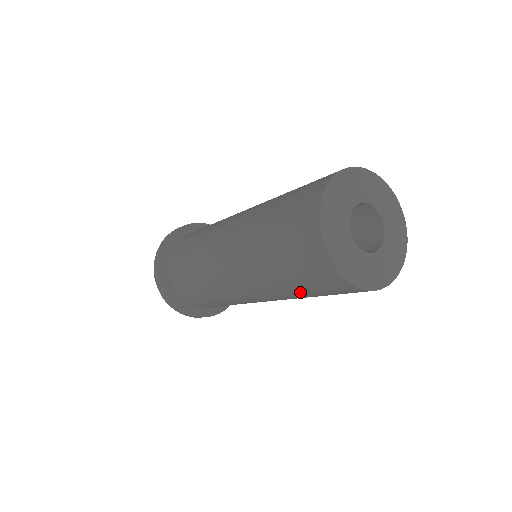
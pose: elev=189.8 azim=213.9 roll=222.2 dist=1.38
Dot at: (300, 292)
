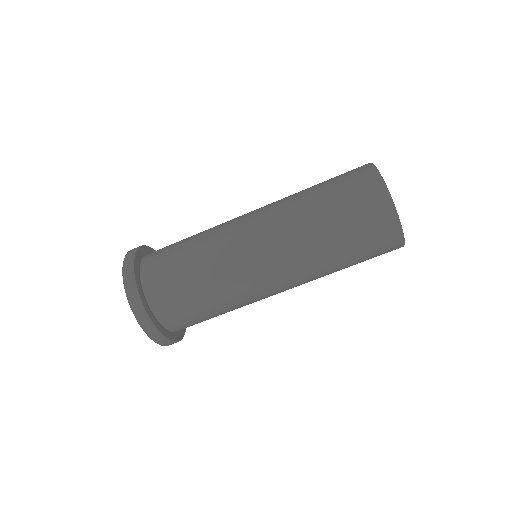
Dot at: (337, 238)
